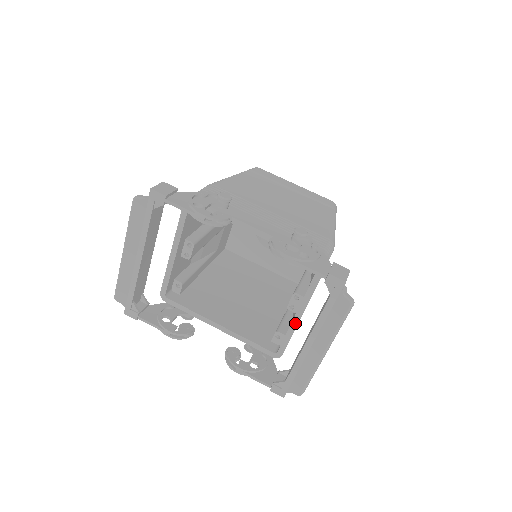
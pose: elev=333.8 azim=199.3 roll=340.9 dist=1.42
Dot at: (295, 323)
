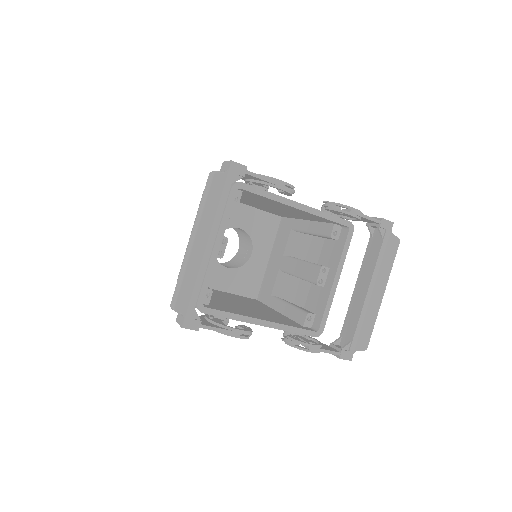
Dot at: (333, 291)
